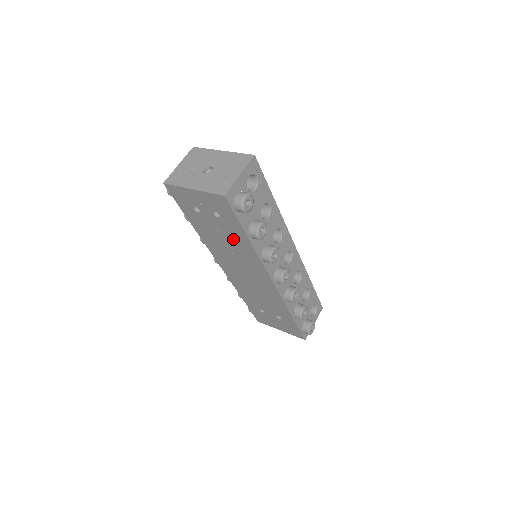
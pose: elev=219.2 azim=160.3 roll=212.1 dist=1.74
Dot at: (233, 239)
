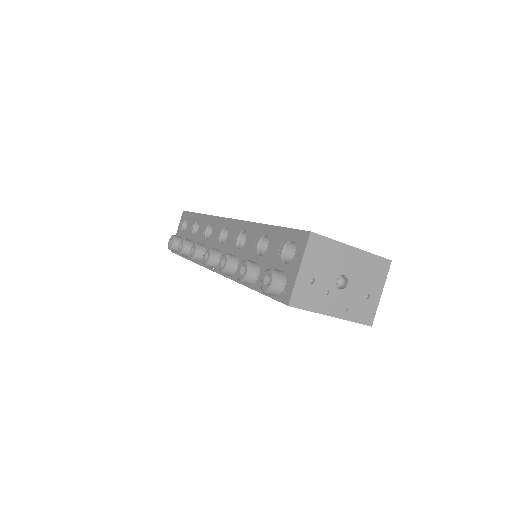
Dot at: occluded
